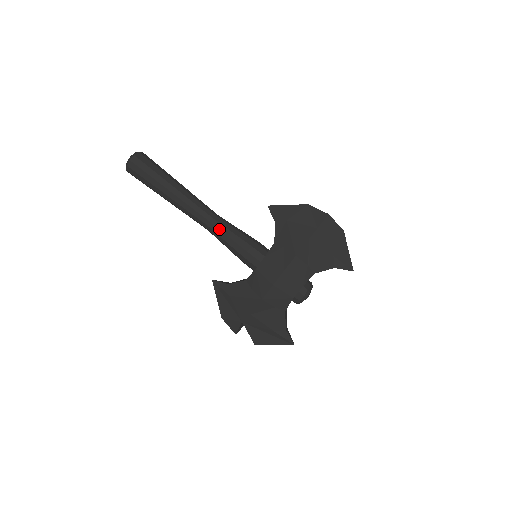
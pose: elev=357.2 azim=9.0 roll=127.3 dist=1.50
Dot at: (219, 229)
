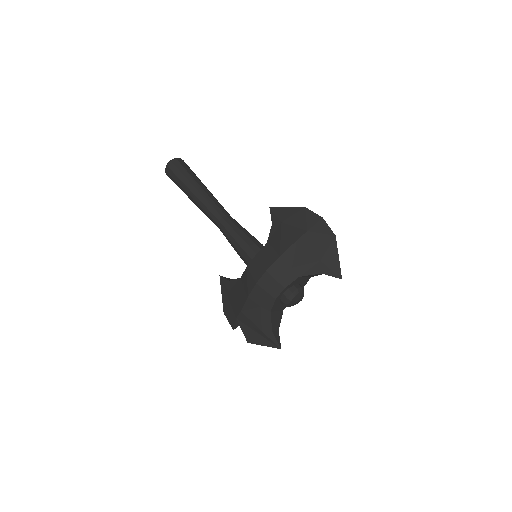
Dot at: (225, 228)
